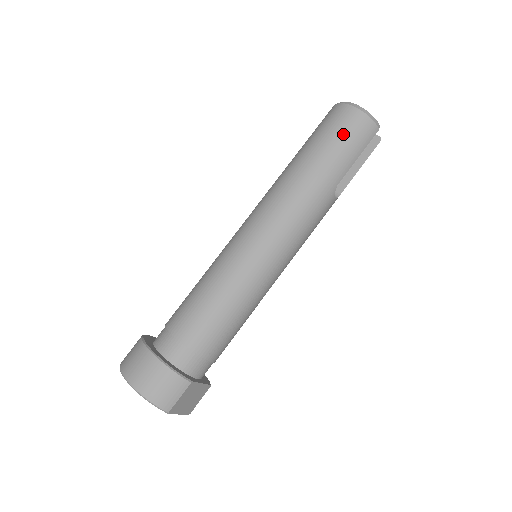
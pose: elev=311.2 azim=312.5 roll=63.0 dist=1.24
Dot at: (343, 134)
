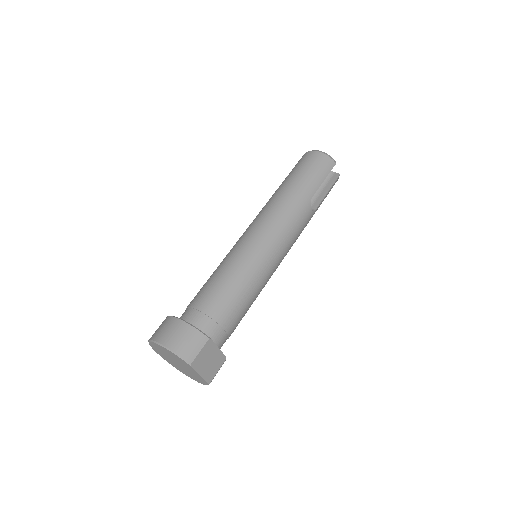
Dot at: (310, 166)
